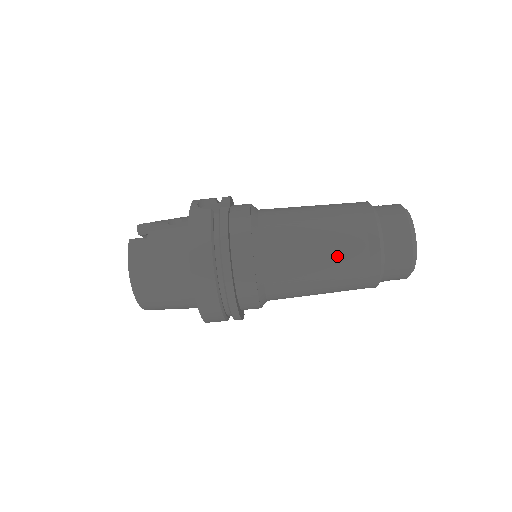
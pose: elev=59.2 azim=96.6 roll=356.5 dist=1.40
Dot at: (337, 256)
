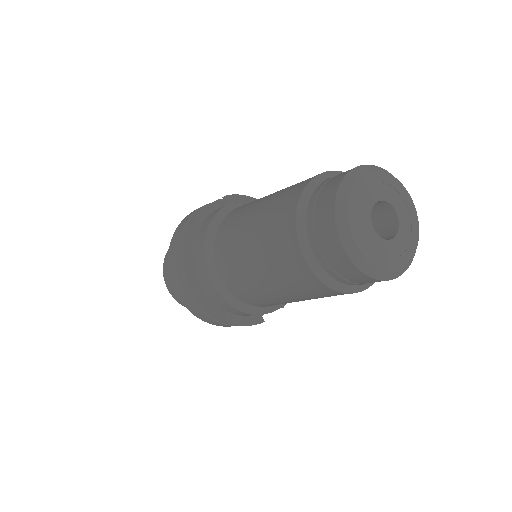
Dot at: (263, 250)
